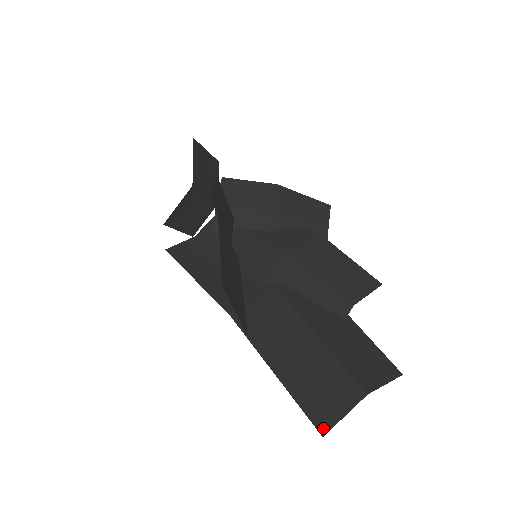
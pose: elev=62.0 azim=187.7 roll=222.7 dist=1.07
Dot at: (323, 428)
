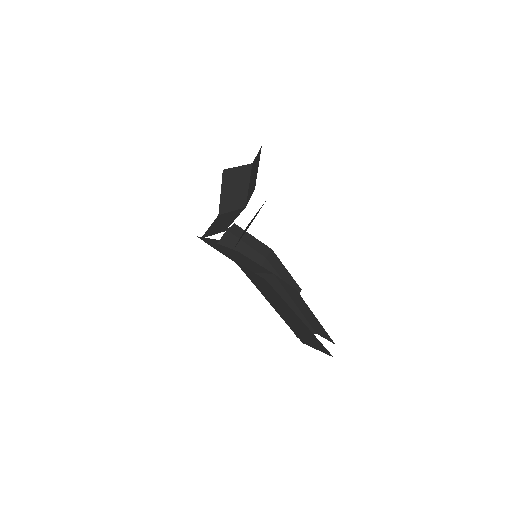
Dot at: (302, 340)
